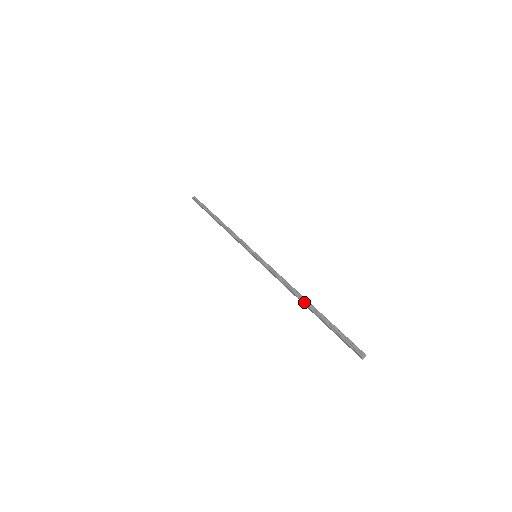
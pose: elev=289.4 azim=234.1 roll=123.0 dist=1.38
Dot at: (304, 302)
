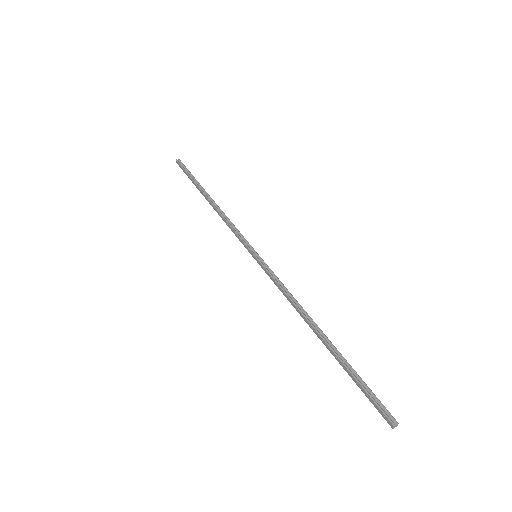
Dot at: (319, 333)
